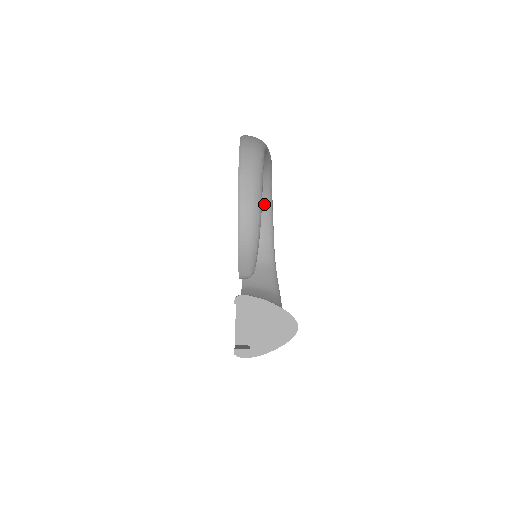
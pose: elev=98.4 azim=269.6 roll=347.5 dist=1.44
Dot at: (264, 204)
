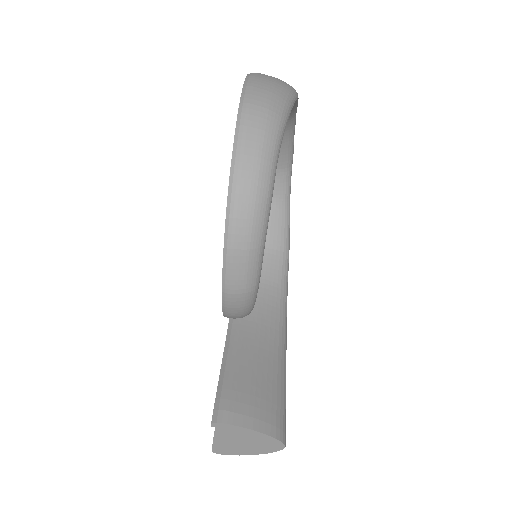
Dot at: occluded
